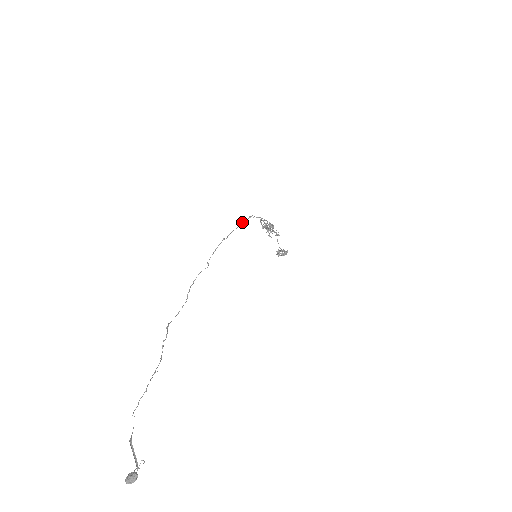
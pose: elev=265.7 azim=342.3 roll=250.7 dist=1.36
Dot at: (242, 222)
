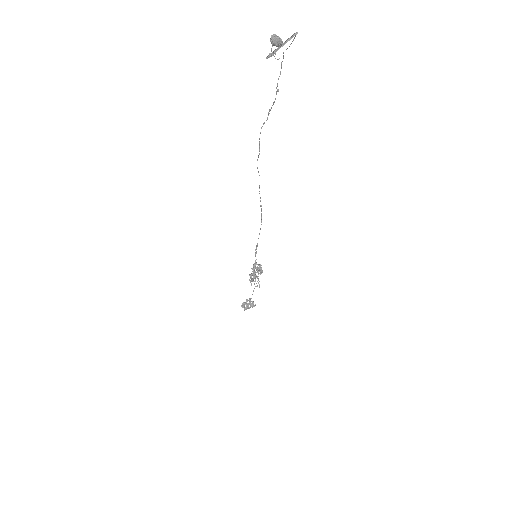
Dot at: occluded
